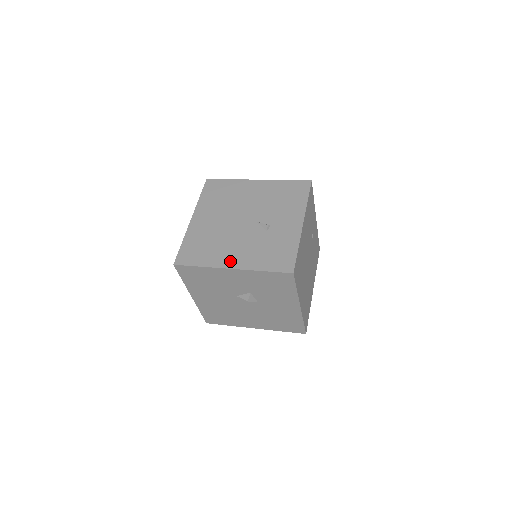
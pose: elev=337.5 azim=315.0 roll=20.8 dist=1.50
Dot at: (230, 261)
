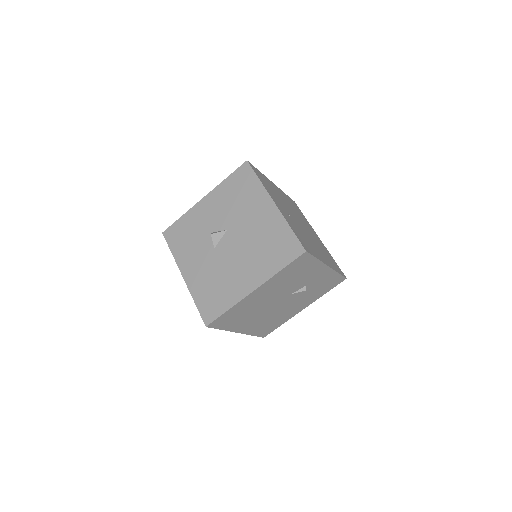
Dot at: (299, 310)
